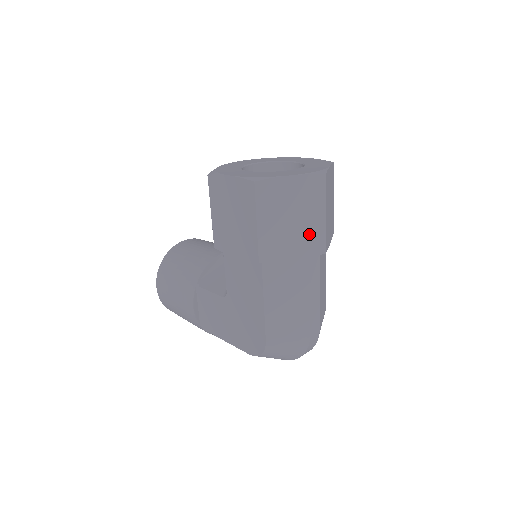
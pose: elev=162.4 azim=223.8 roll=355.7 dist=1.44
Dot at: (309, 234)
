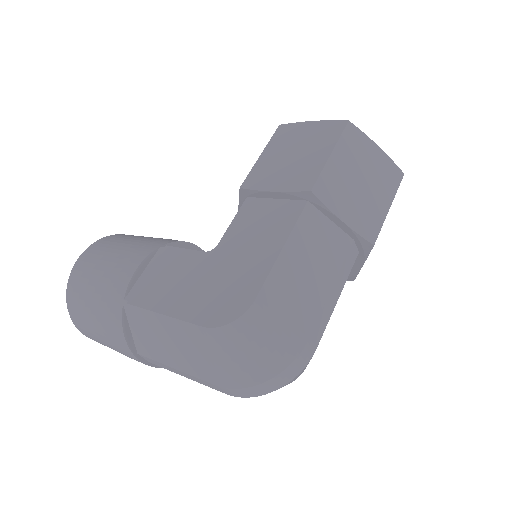
Dot at: (369, 211)
